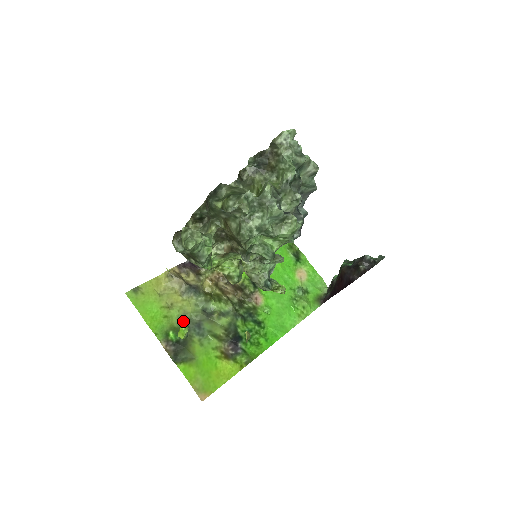
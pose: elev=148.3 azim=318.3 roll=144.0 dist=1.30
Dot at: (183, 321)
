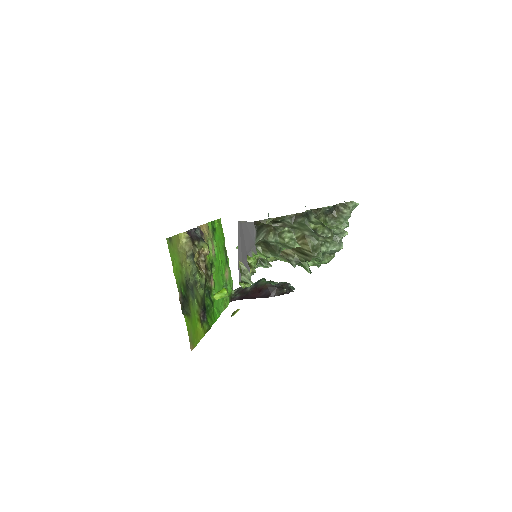
Dot at: (186, 280)
